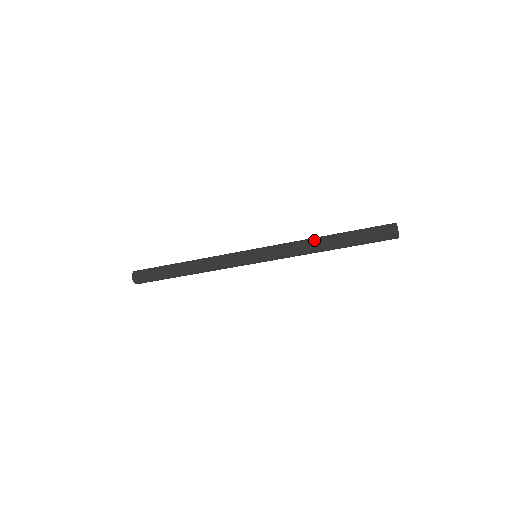
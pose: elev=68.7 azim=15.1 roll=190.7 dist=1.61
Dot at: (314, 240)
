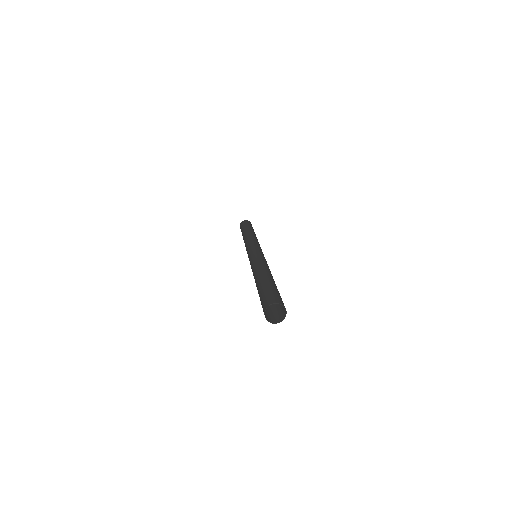
Dot at: occluded
